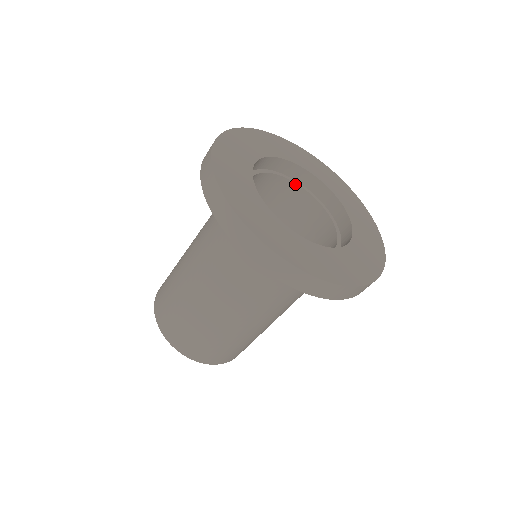
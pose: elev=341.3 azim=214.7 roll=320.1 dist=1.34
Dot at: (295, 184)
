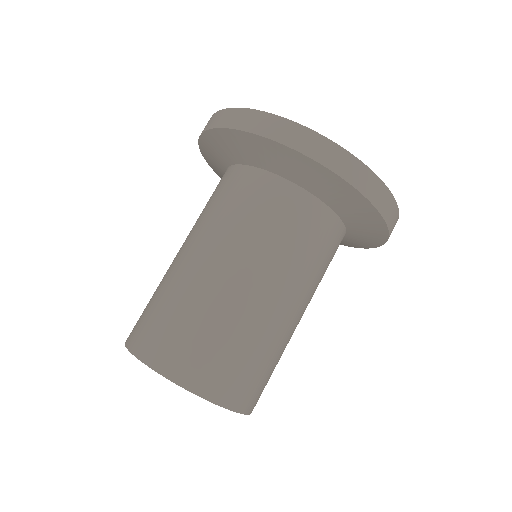
Dot at: occluded
